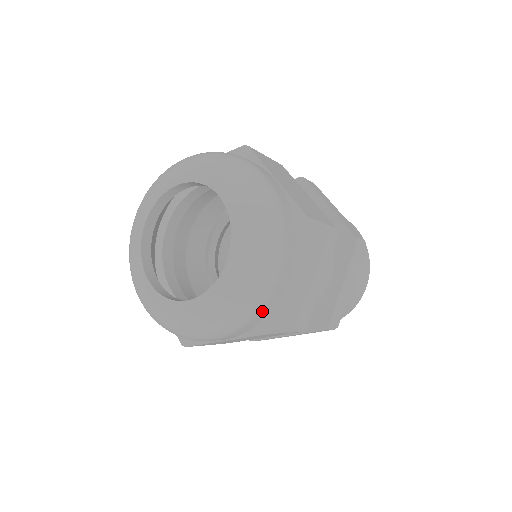
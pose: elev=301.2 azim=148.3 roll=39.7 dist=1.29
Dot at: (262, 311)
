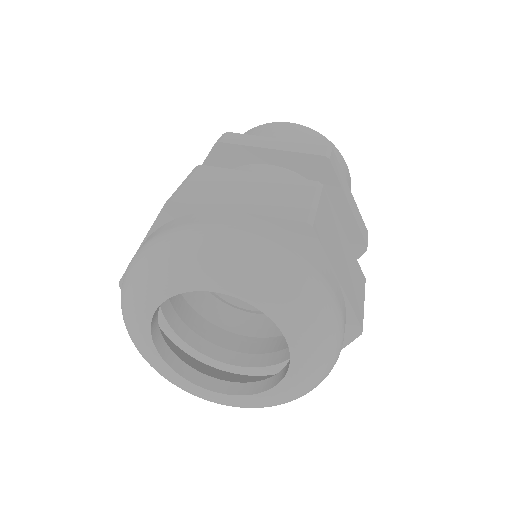
Dot at: (344, 331)
